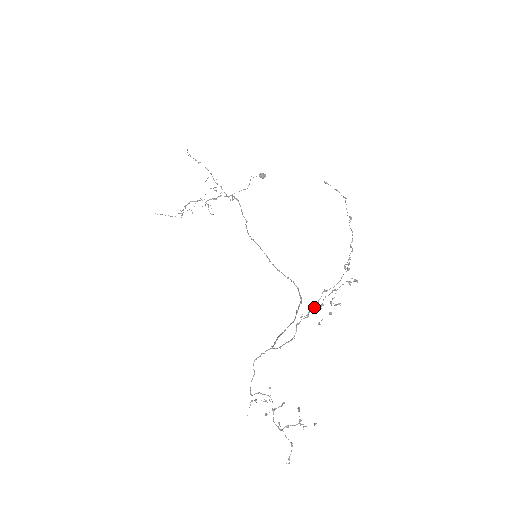
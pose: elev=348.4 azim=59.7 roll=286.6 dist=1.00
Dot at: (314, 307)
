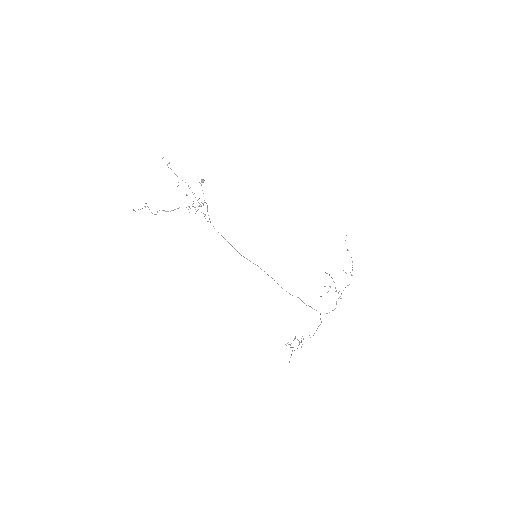
Dot at: occluded
